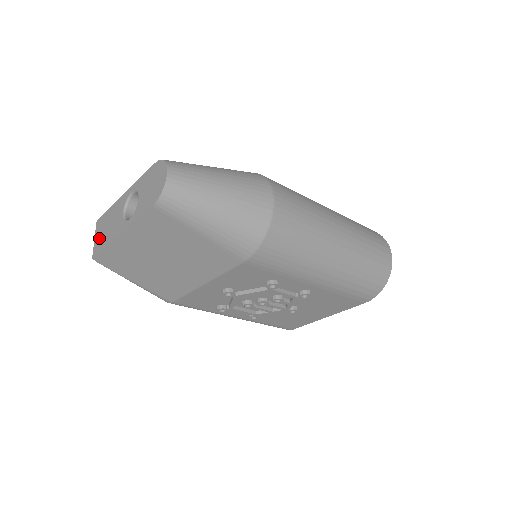
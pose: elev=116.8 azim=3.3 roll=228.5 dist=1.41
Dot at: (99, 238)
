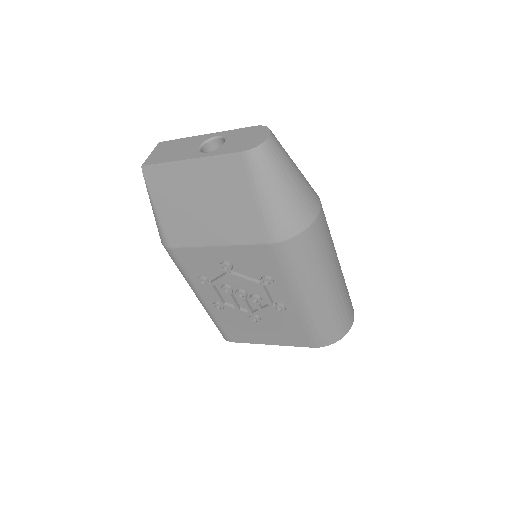
Dot at: (158, 154)
